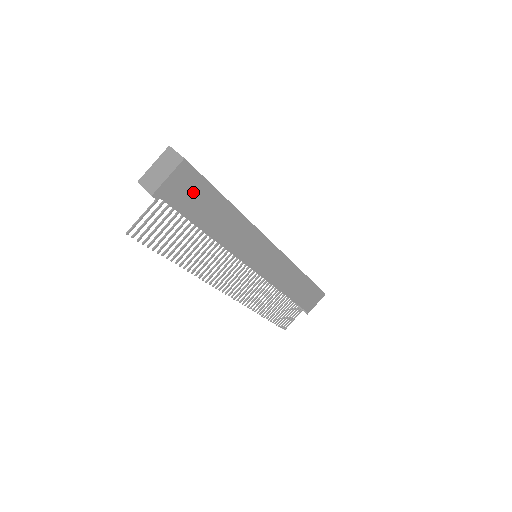
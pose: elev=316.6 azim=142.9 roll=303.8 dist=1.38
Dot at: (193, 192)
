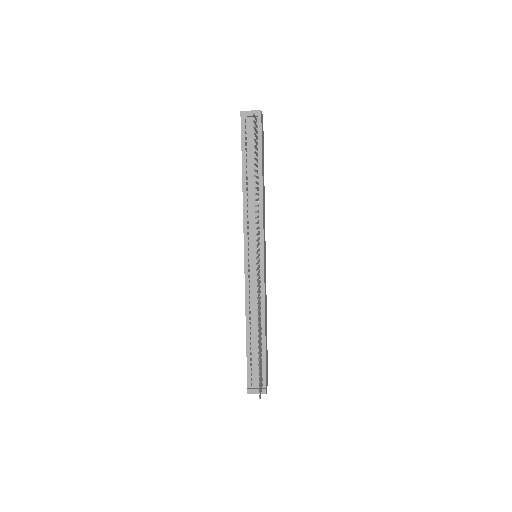
Dot at: occluded
